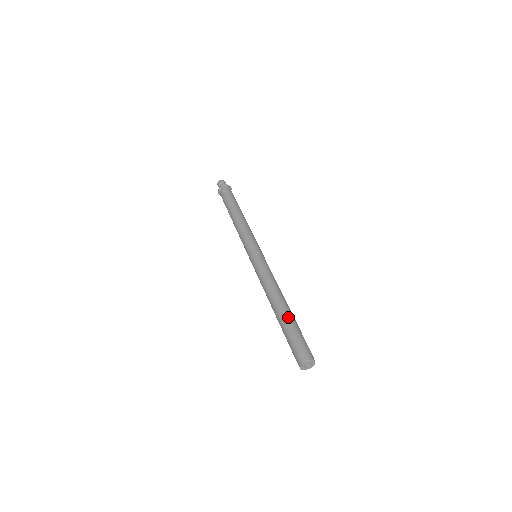
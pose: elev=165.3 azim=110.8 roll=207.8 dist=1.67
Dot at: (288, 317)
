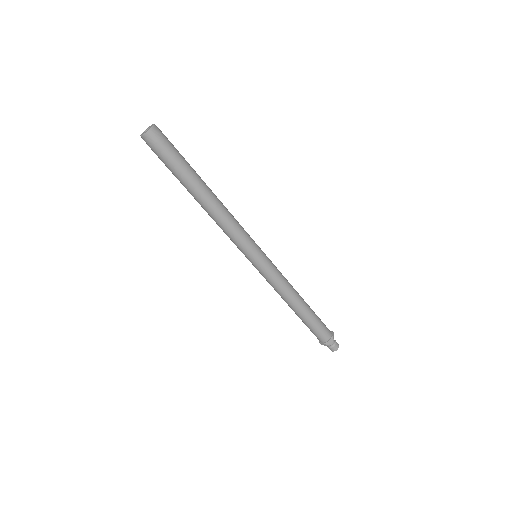
Dot at: occluded
